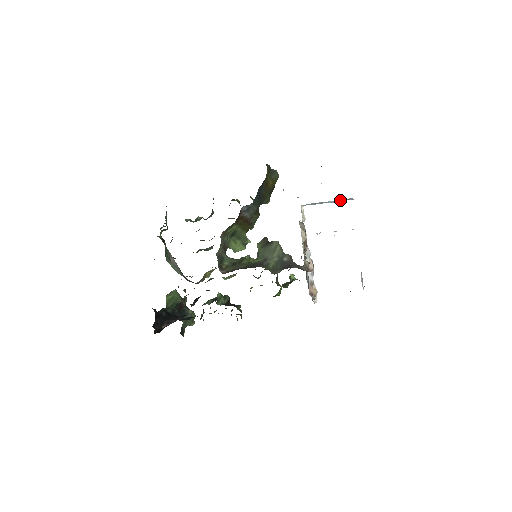
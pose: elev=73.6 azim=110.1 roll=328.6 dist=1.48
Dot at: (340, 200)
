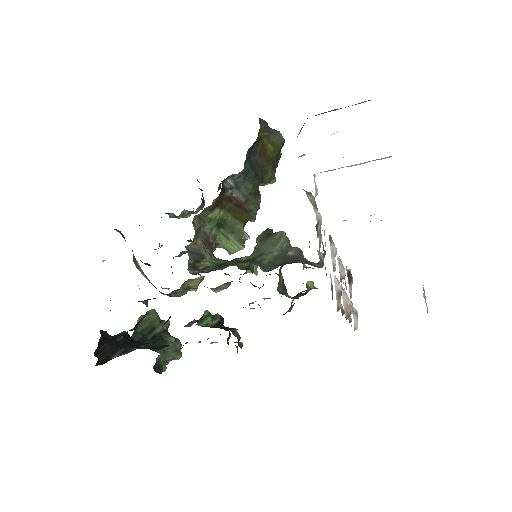
Dot at: occluded
